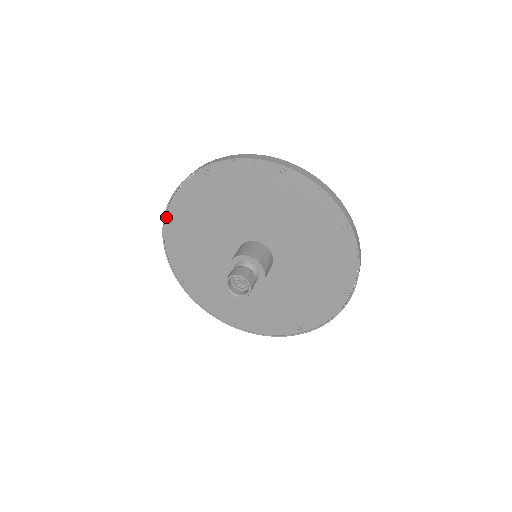
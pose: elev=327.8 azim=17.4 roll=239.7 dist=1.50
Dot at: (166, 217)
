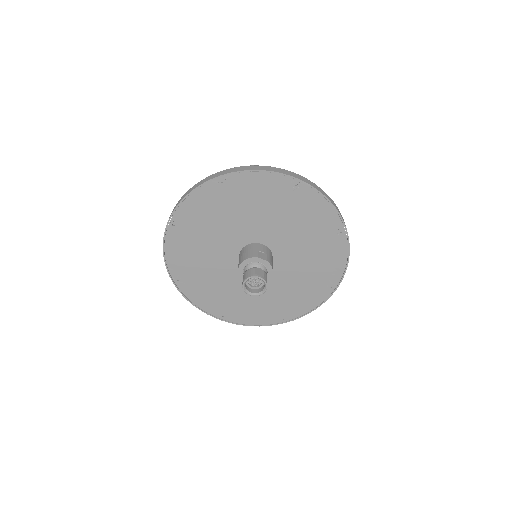
Dot at: (172, 278)
